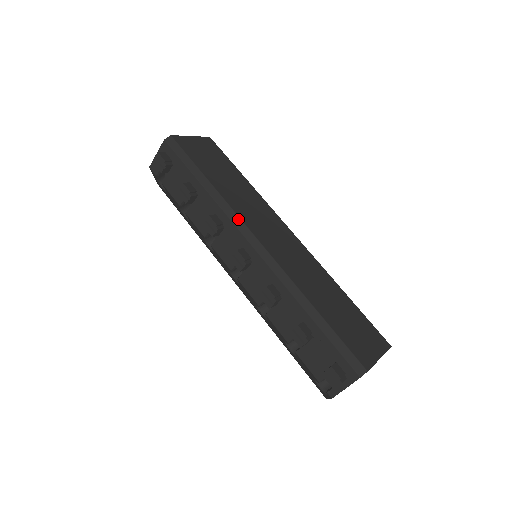
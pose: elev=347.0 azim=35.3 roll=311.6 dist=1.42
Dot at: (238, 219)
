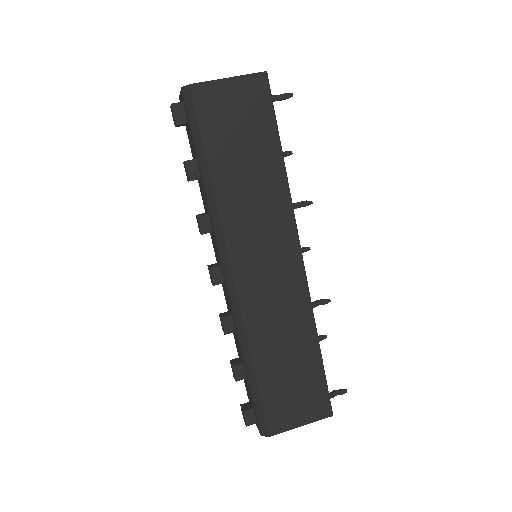
Dot at: (222, 237)
